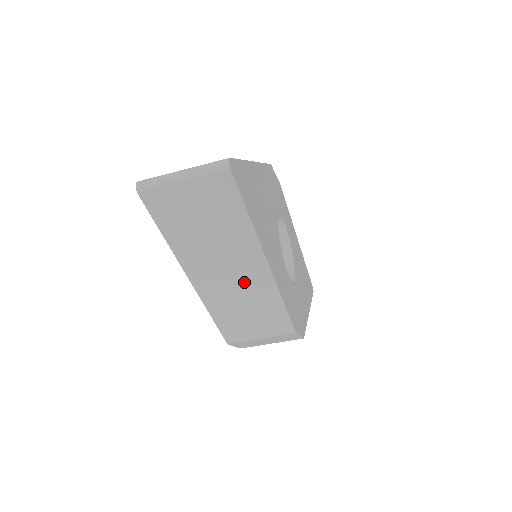
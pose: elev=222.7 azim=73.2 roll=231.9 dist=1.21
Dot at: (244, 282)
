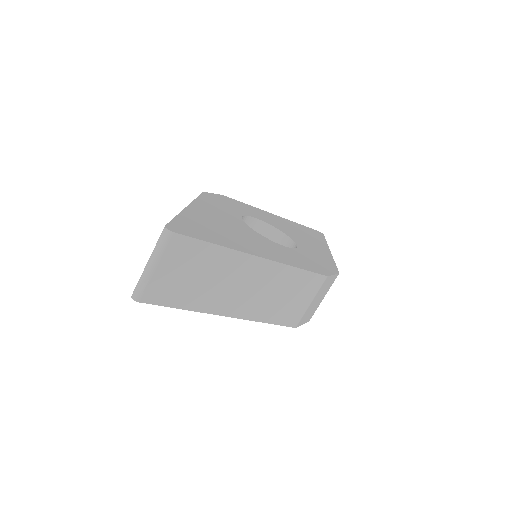
Dot at: (259, 282)
